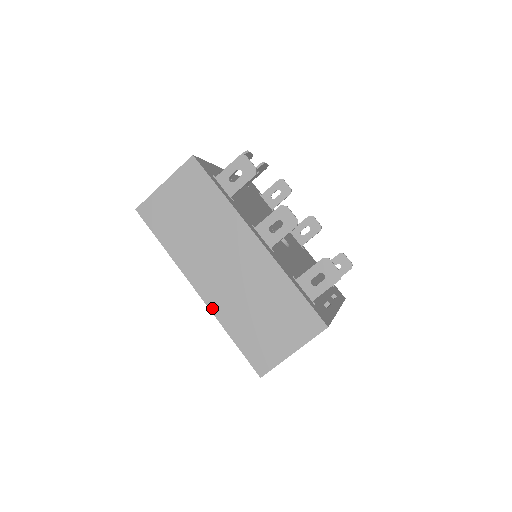
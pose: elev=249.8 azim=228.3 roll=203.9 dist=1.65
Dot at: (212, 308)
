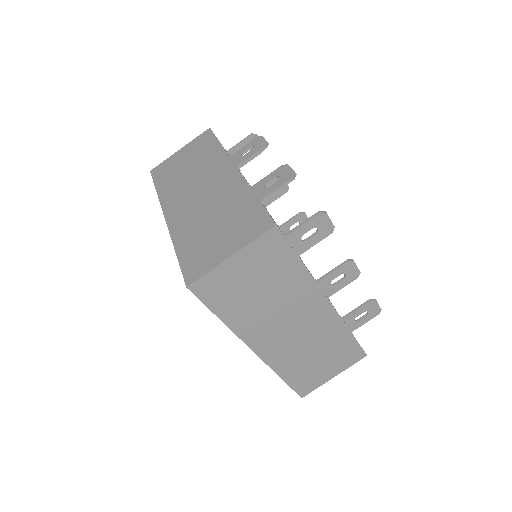
Dot at: (268, 362)
